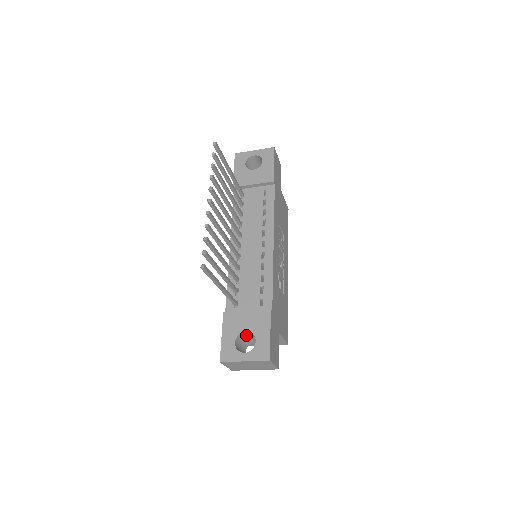
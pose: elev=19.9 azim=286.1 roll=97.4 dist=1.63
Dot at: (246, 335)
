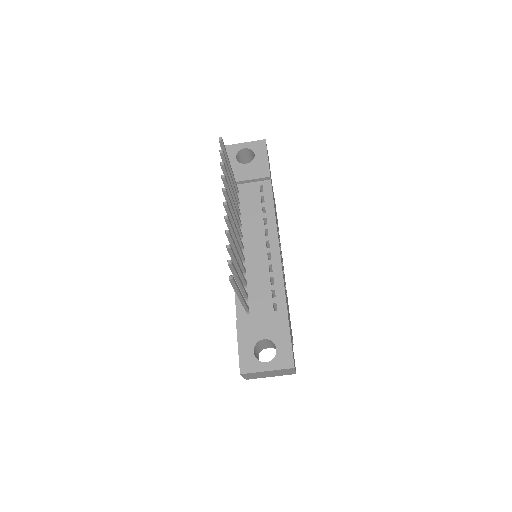
Dot at: (262, 342)
